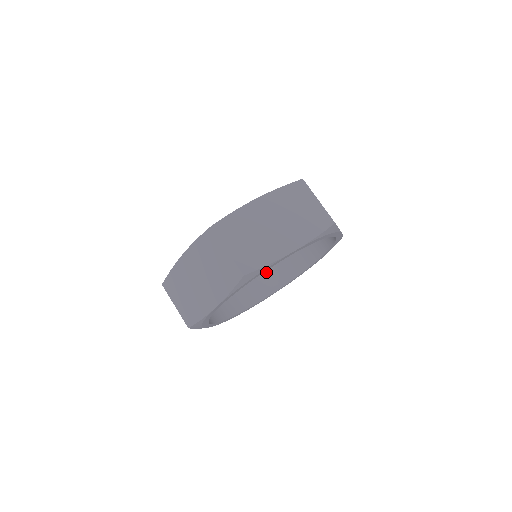
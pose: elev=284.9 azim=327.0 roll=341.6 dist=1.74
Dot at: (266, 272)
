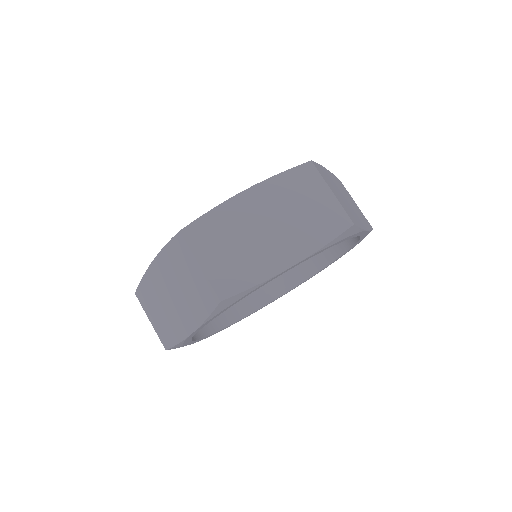
Dot at: occluded
